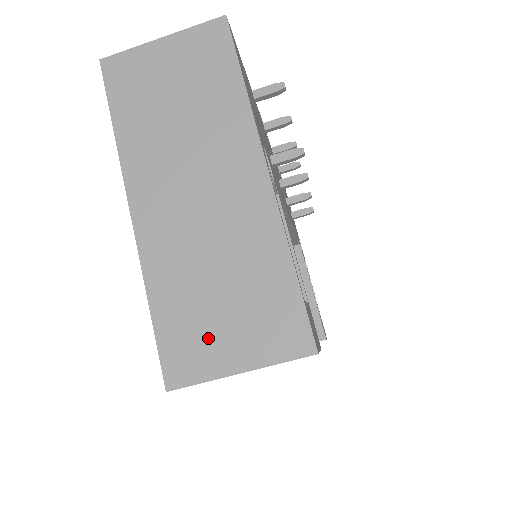
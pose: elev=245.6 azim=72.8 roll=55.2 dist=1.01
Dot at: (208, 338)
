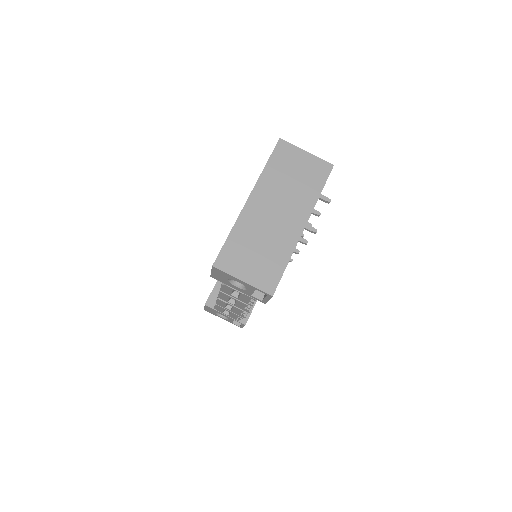
Dot at: (241, 261)
